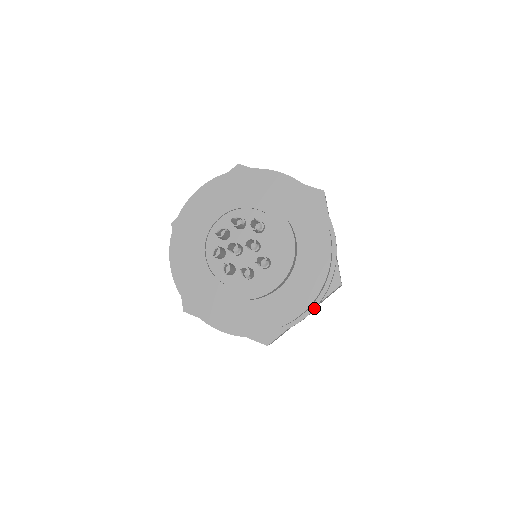
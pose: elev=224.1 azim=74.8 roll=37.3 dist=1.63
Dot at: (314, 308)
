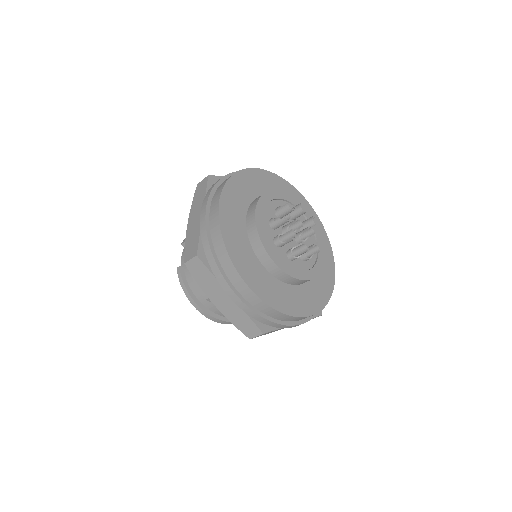
Dot at: (309, 320)
